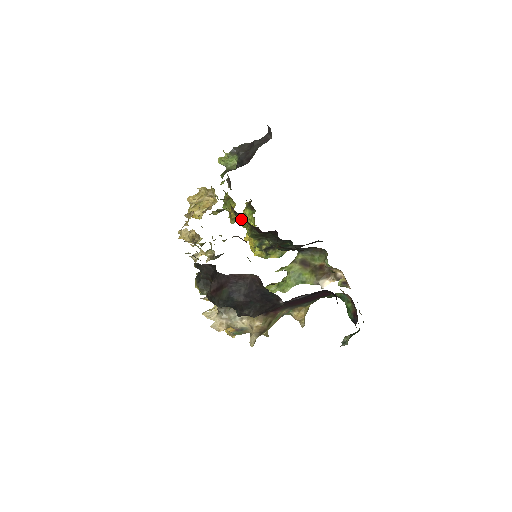
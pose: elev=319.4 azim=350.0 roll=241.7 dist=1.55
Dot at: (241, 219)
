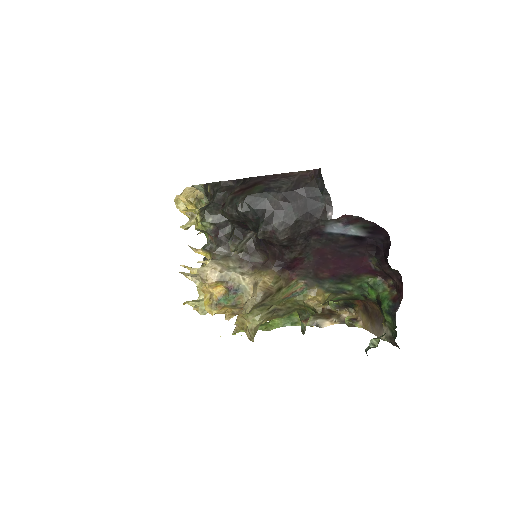
Dot at: occluded
